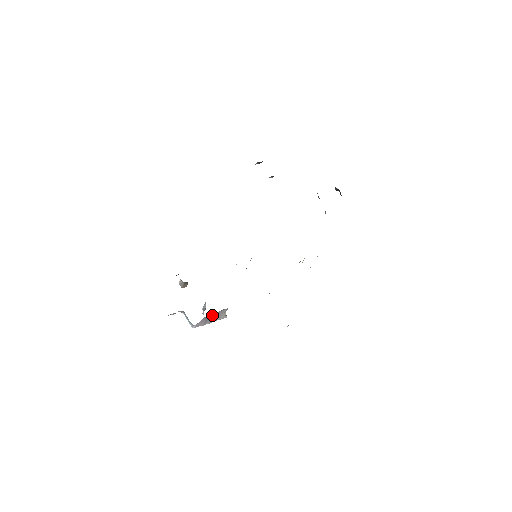
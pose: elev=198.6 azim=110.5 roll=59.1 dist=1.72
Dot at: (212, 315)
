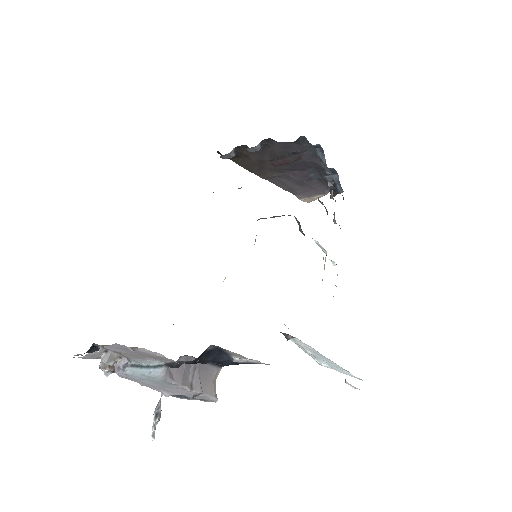
Dot at: (196, 364)
